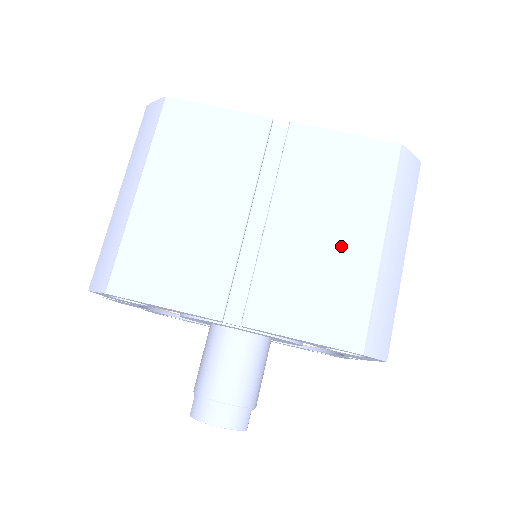
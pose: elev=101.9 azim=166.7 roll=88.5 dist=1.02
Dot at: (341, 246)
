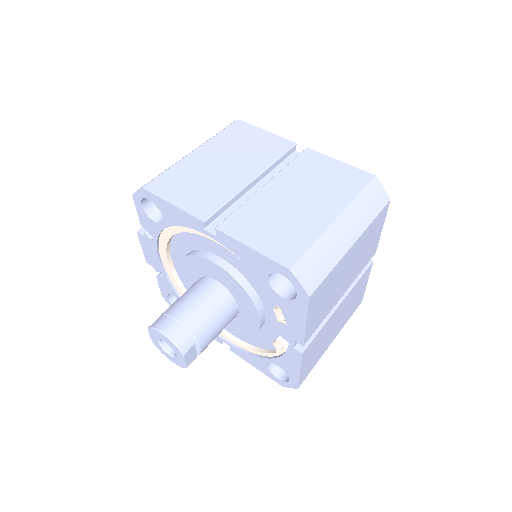
Dot at: (306, 210)
